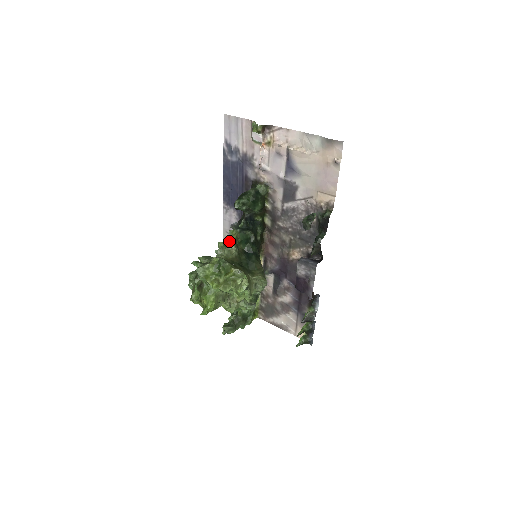
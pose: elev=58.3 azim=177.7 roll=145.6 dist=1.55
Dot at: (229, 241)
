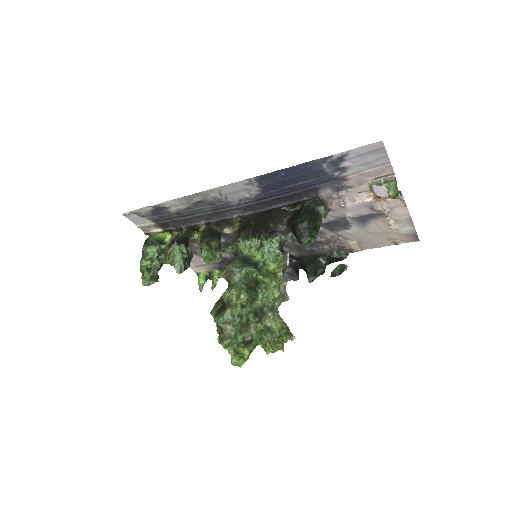
Dot at: (211, 197)
